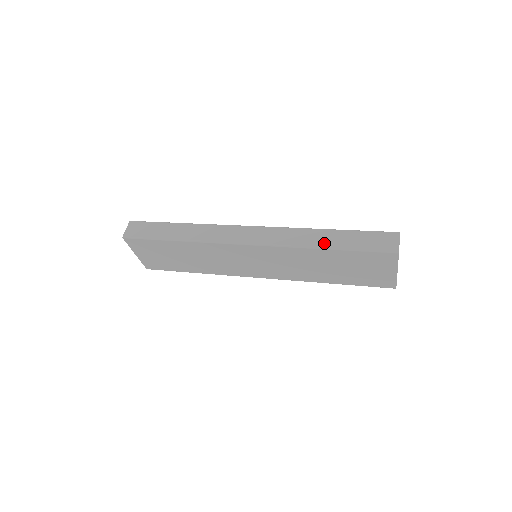
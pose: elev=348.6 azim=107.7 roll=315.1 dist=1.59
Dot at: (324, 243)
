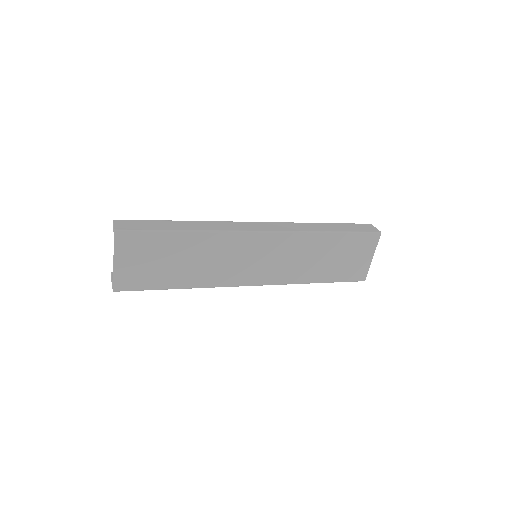
Dot at: (327, 229)
